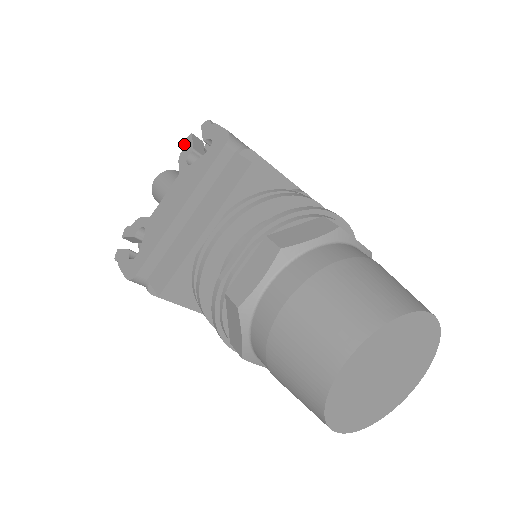
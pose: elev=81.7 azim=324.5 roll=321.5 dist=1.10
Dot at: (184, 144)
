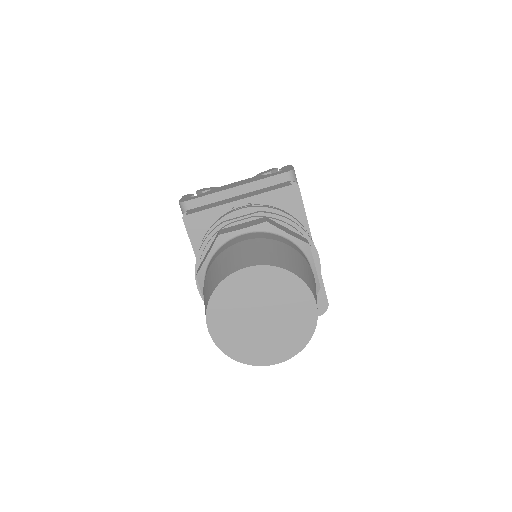
Dot at: (269, 170)
